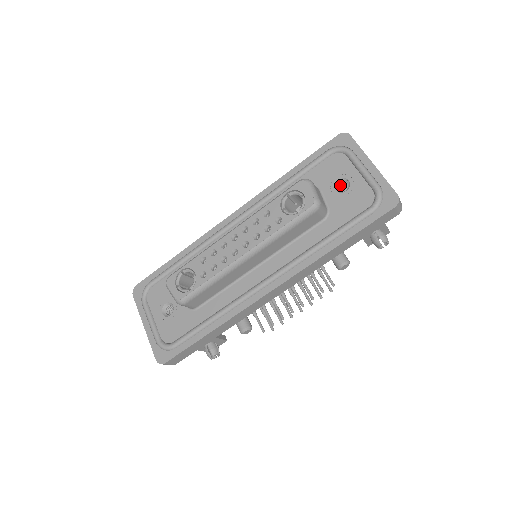
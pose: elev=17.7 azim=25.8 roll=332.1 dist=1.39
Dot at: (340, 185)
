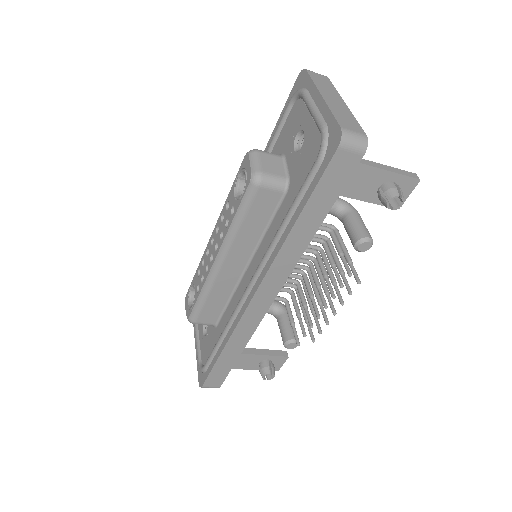
Dot at: occluded
